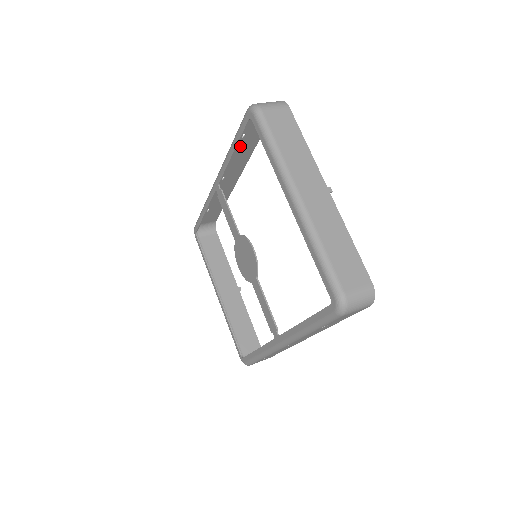
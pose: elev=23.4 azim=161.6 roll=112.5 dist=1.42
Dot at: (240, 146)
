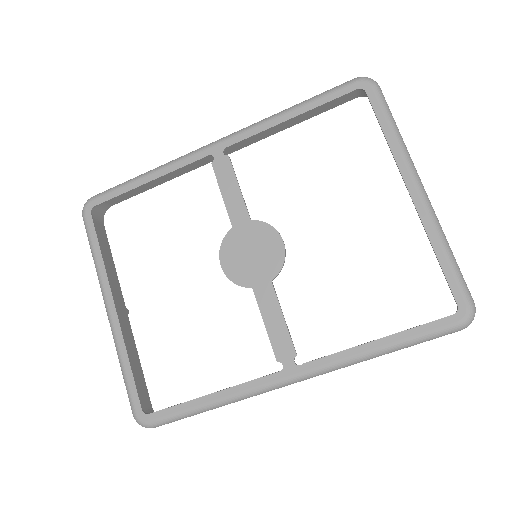
Dot at: occluded
